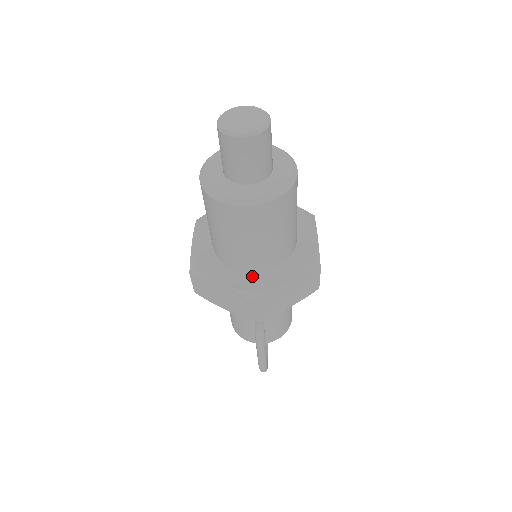
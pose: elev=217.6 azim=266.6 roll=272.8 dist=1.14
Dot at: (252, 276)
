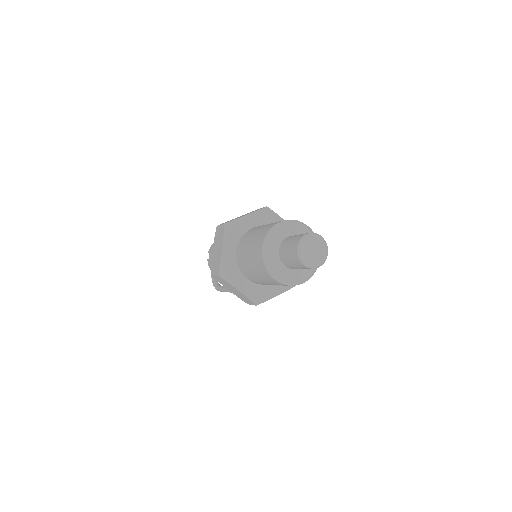
Dot at: (259, 287)
